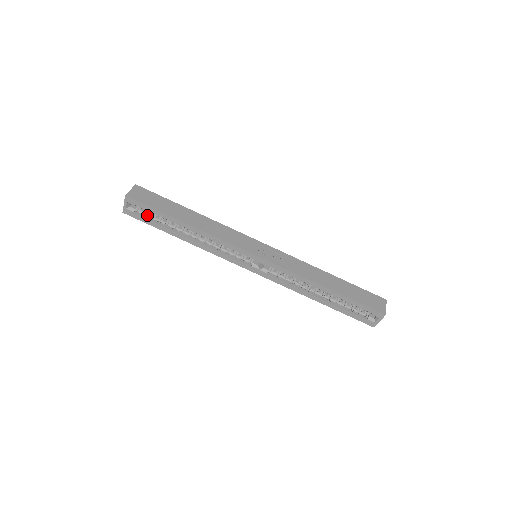
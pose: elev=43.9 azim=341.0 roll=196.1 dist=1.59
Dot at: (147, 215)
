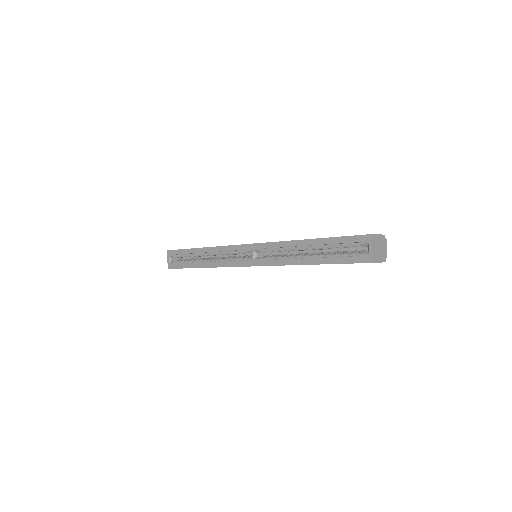
Dot at: (181, 261)
